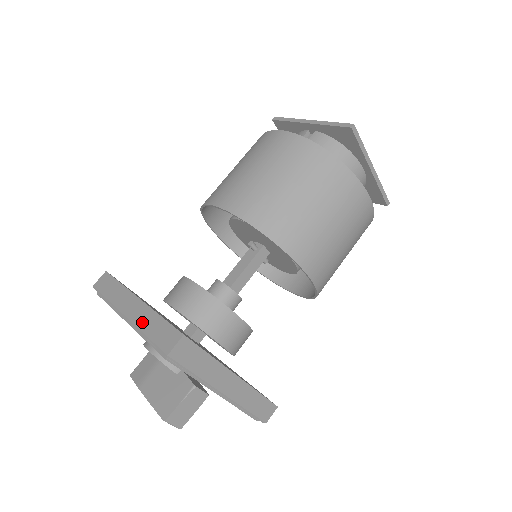
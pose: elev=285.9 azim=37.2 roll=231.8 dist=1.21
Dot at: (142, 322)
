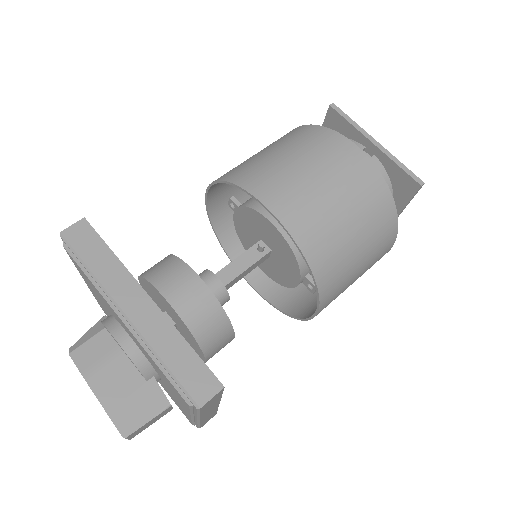
Dot at: (157, 339)
